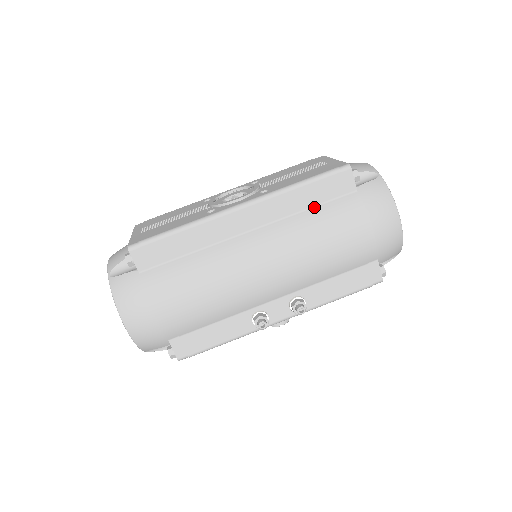
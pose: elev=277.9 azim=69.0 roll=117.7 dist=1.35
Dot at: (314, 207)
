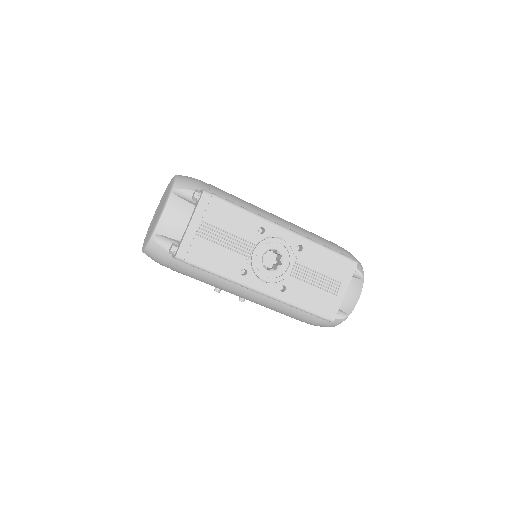
Dot at: occluded
